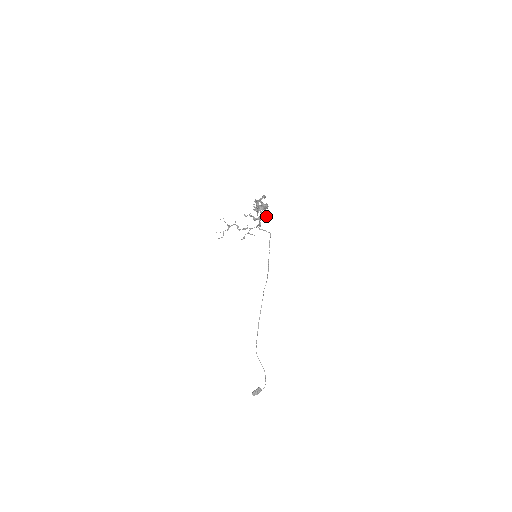
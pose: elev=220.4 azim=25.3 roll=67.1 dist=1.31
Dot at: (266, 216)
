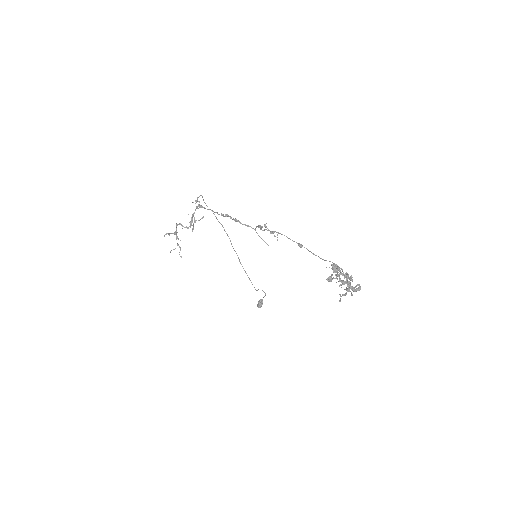
Dot at: occluded
